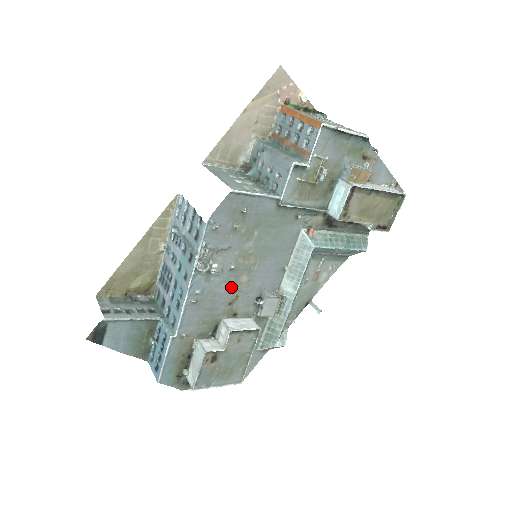
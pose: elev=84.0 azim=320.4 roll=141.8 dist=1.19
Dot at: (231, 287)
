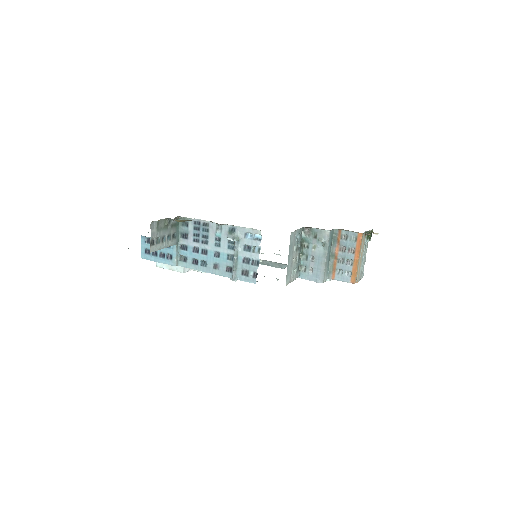
Dot at: occluded
